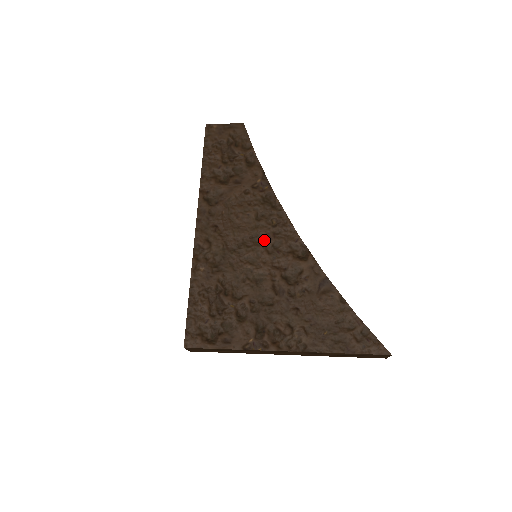
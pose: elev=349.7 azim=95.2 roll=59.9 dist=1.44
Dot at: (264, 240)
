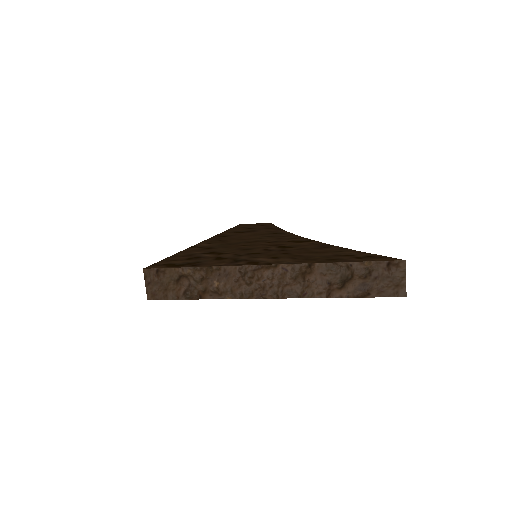
Dot at: (267, 240)
